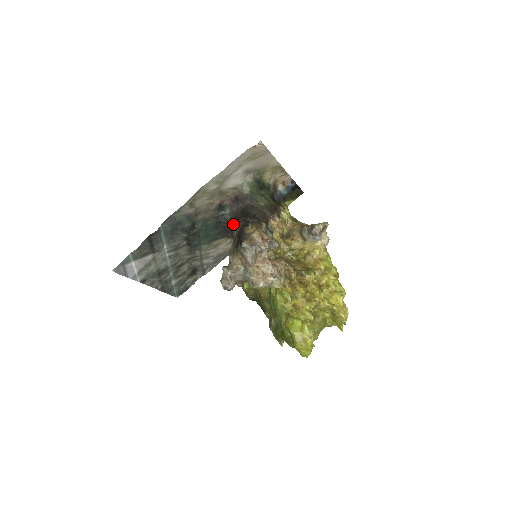
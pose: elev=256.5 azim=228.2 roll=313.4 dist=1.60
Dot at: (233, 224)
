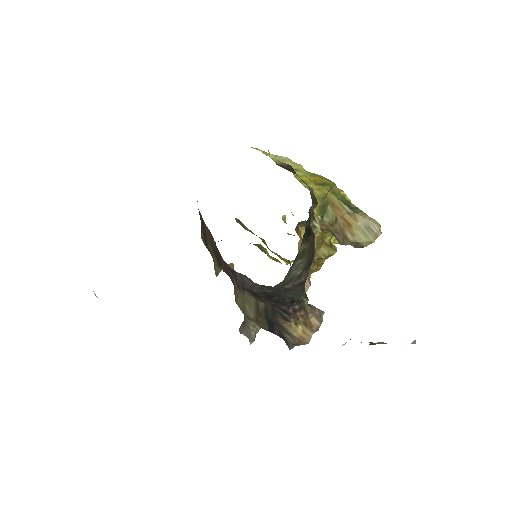
Dot at: occluded
